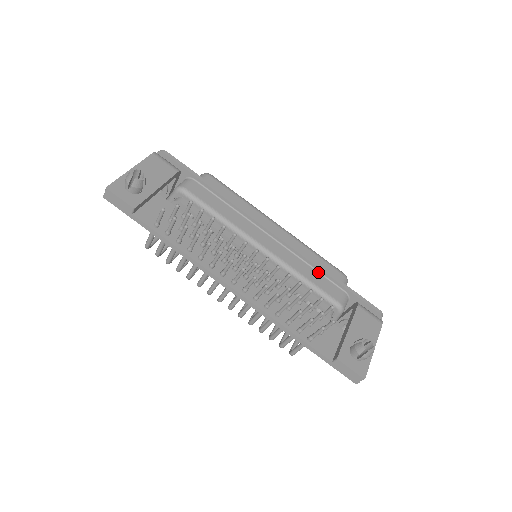
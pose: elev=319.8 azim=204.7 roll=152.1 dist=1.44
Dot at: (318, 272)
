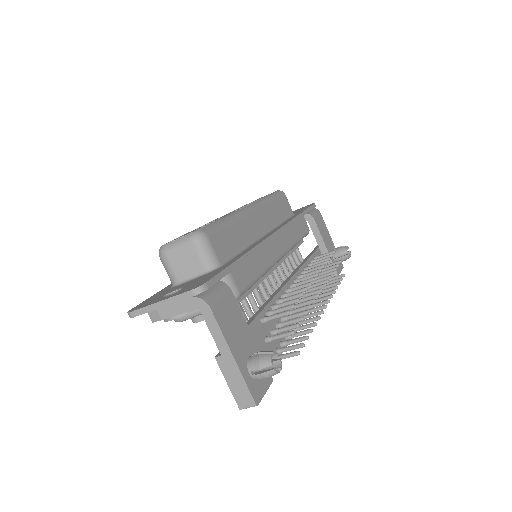
Dot at: (294, 223)
